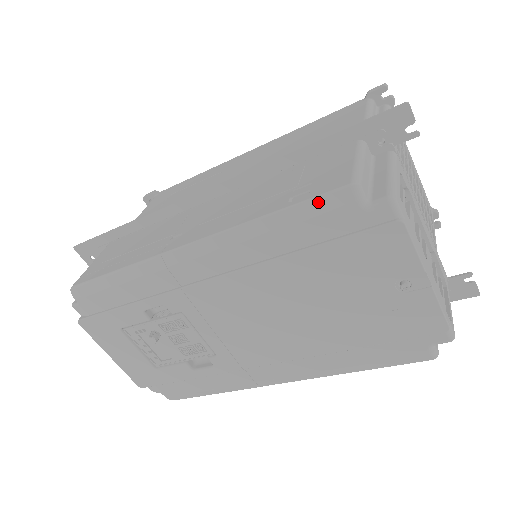
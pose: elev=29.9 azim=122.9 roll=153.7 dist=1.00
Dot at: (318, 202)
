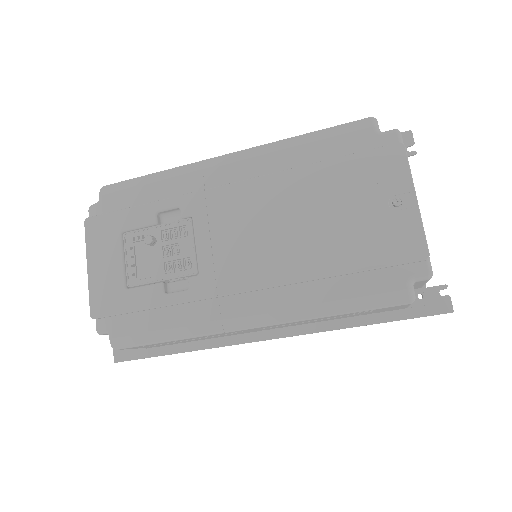
Dot at: (344, 126)
